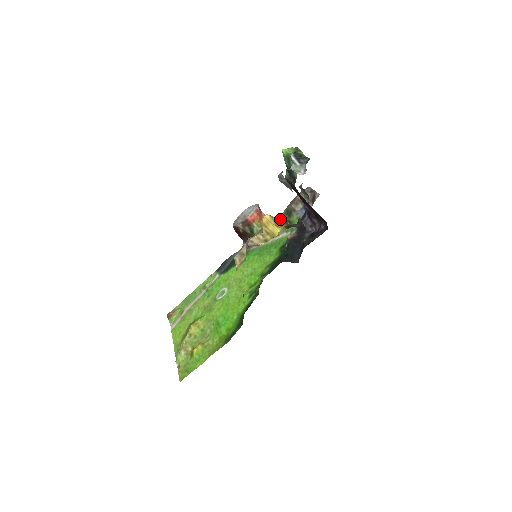
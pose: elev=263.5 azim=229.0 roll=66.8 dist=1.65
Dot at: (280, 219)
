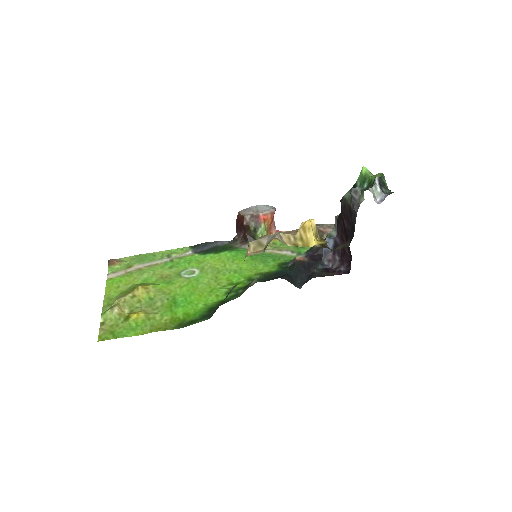
Dot at: (319, 233)
